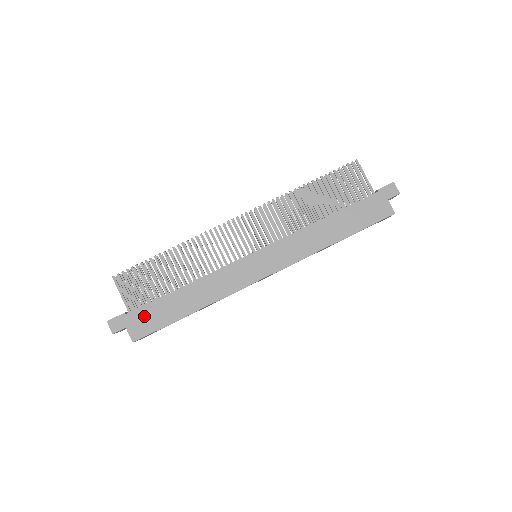
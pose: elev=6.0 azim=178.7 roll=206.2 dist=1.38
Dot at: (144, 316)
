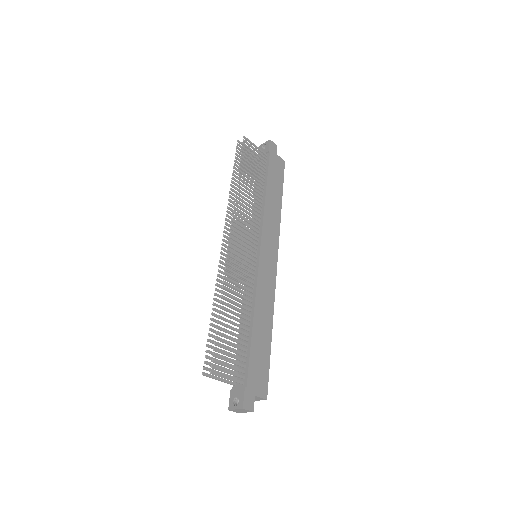
Dot at: (255, 372)
